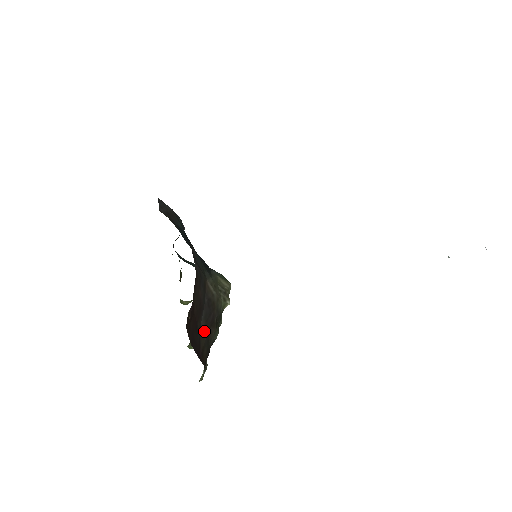
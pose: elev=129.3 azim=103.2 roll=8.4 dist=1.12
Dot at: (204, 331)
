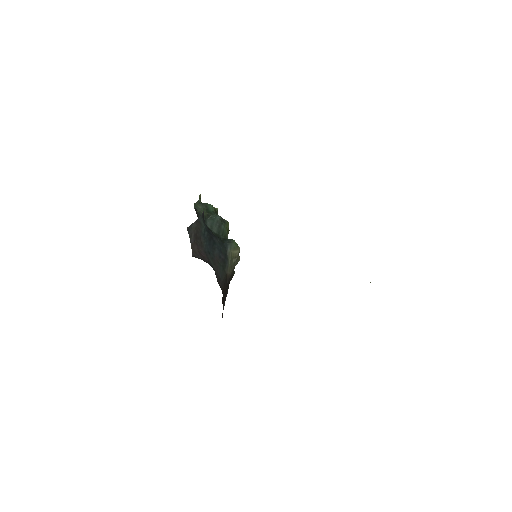
Dot at: (227, 286)
